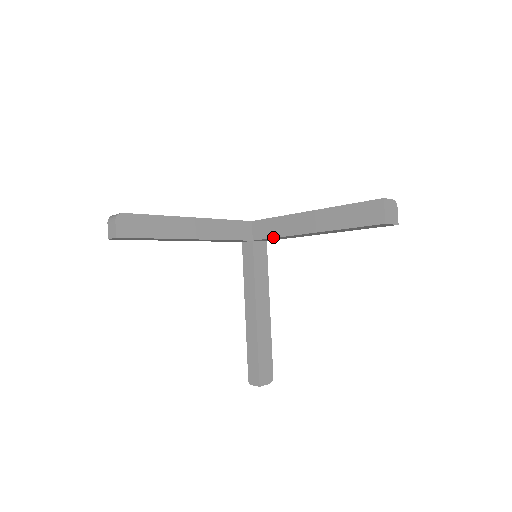
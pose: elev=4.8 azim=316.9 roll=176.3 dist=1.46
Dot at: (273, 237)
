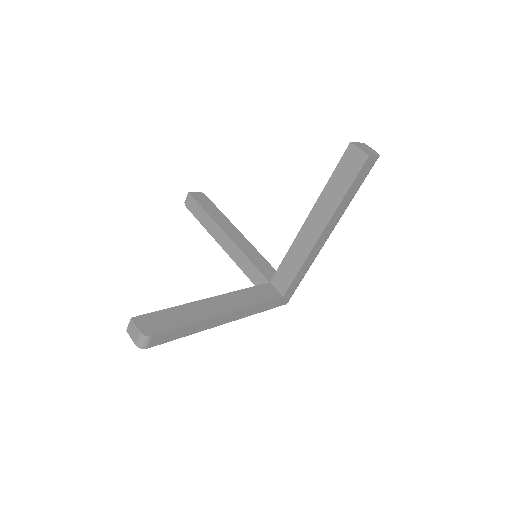
Dot at: (284, 259)
